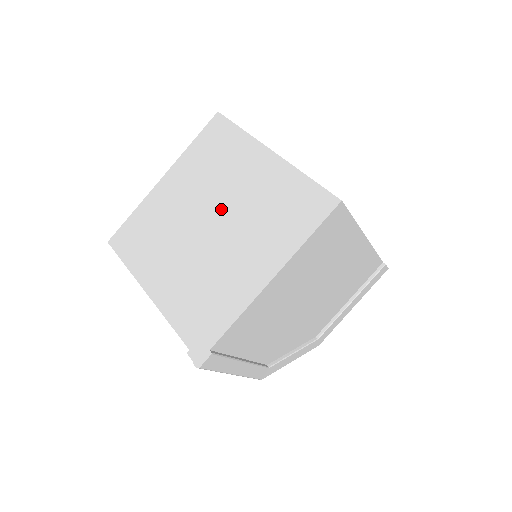
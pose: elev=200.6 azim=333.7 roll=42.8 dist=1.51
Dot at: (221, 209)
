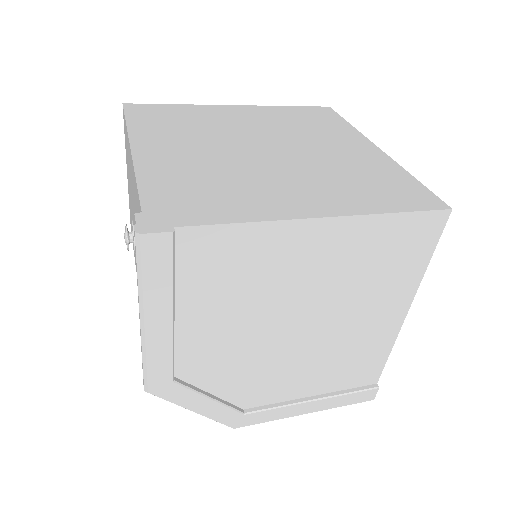
Dot at: (289, 148)
